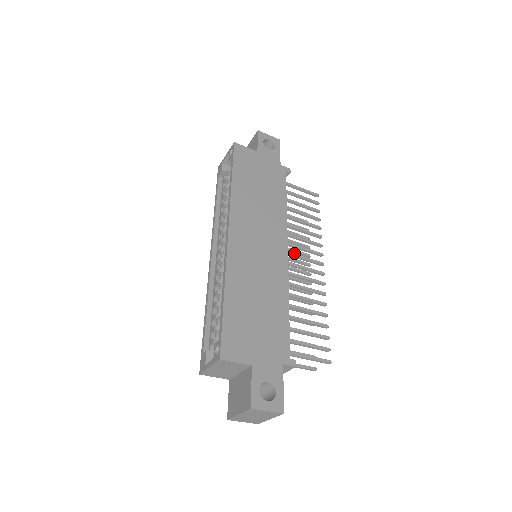
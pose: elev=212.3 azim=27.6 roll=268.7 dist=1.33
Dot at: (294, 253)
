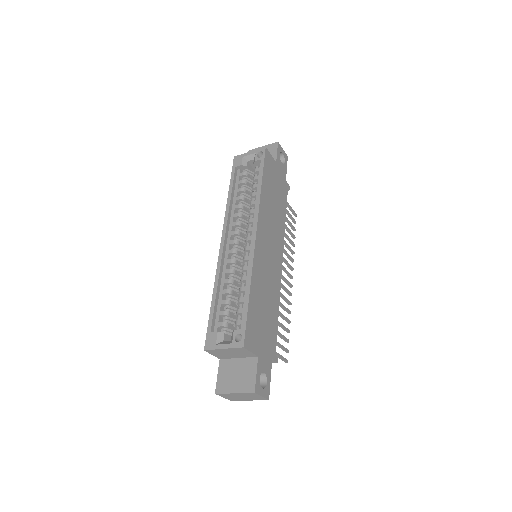
Dot at: occluded
